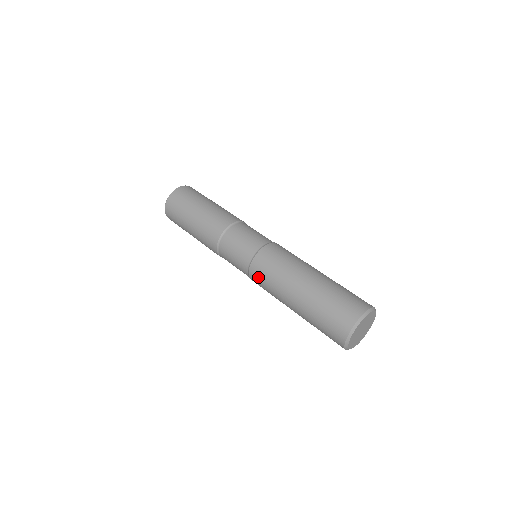
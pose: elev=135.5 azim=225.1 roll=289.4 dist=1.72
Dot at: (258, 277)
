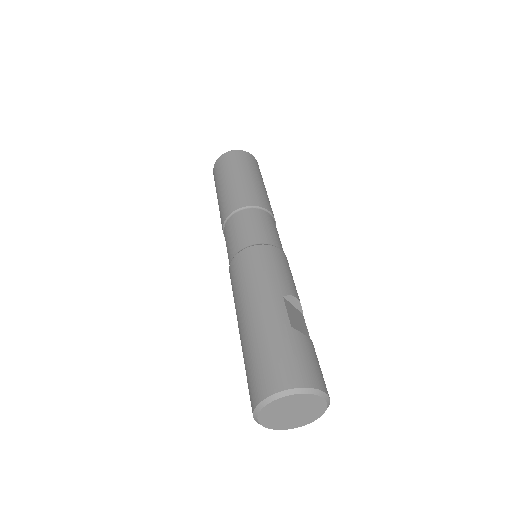
Dot at: occluded
